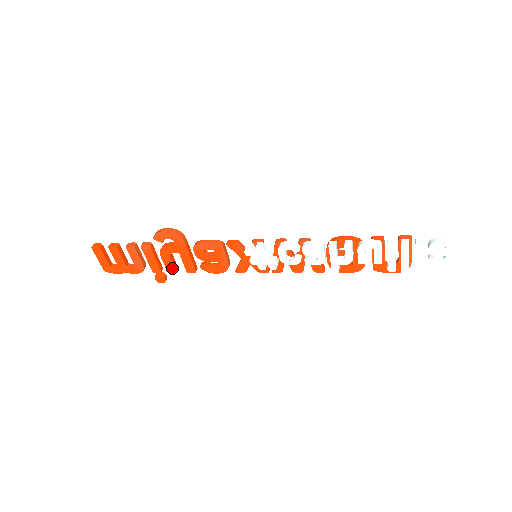
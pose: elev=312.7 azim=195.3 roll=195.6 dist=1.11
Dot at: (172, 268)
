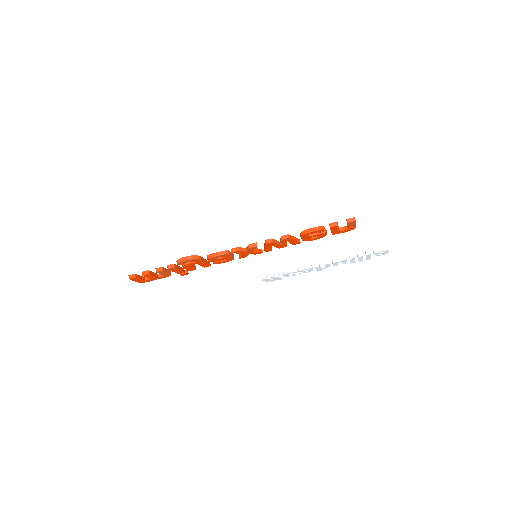
Dot at: (193, 269)
